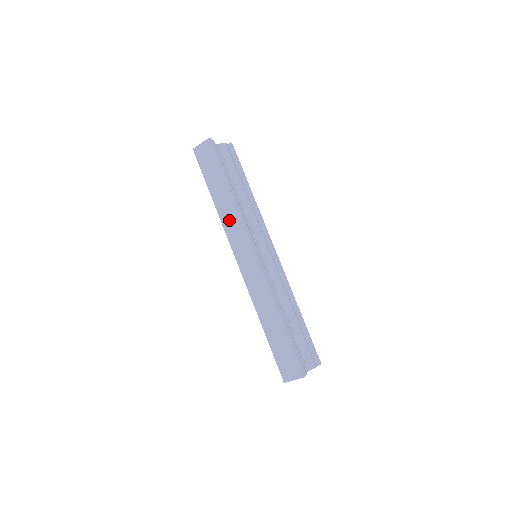
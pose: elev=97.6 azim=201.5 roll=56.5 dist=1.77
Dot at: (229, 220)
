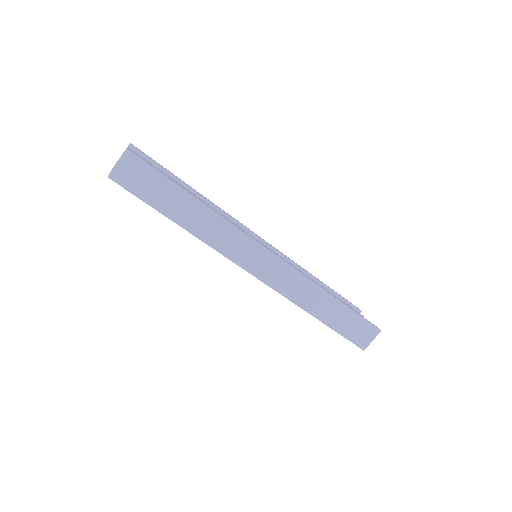
Dot at: (218, 236)
